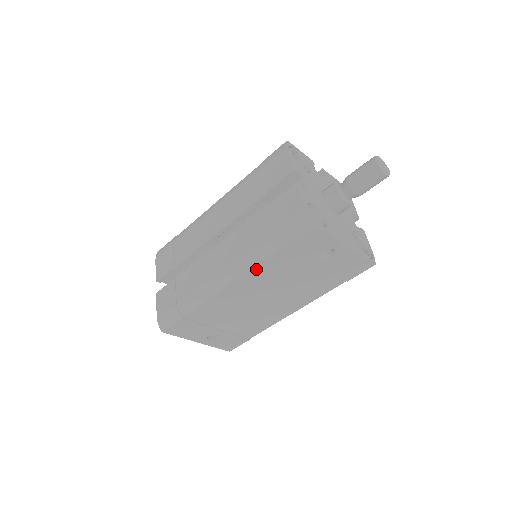
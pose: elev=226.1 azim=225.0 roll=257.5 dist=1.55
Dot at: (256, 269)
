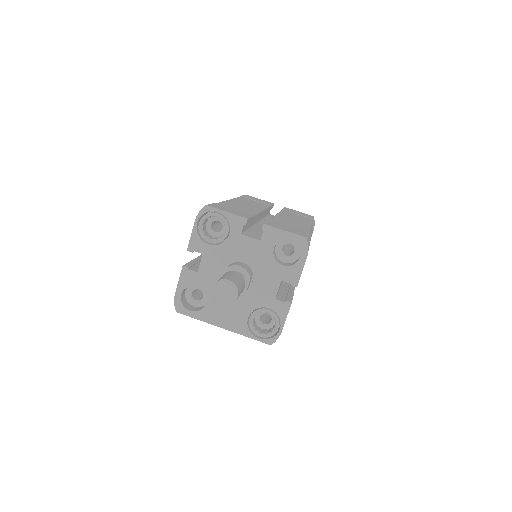
Dot at: occluded
